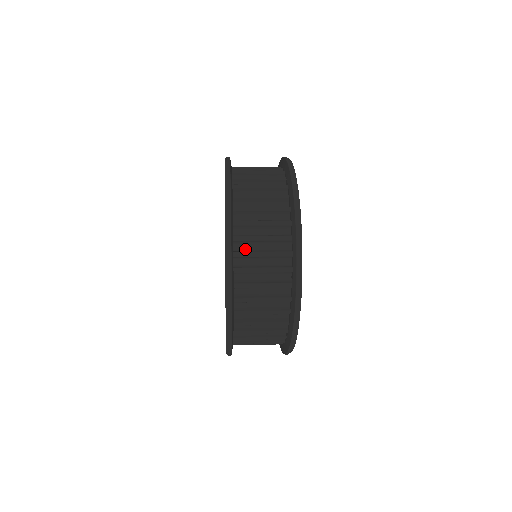
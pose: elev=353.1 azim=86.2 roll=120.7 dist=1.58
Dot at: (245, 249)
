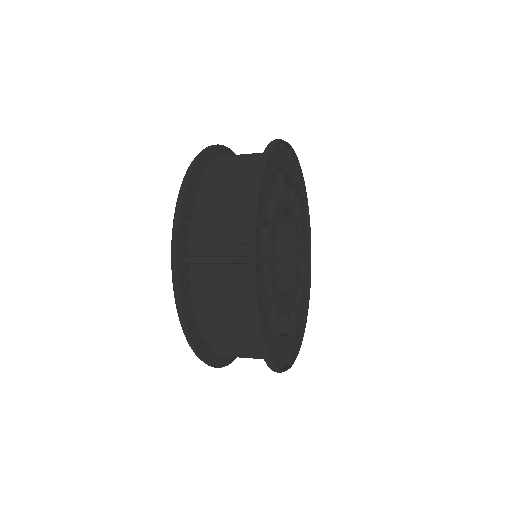
Dot at: occluded
